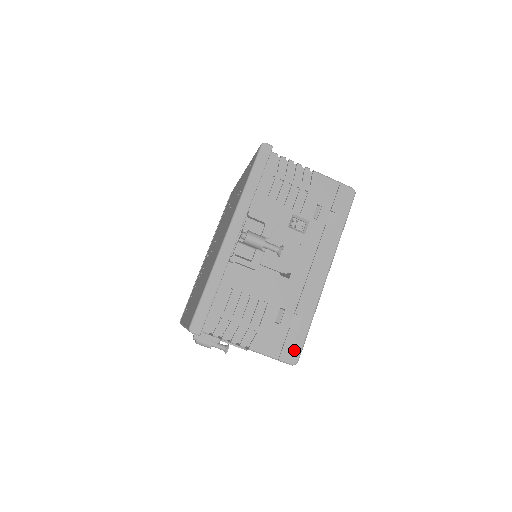
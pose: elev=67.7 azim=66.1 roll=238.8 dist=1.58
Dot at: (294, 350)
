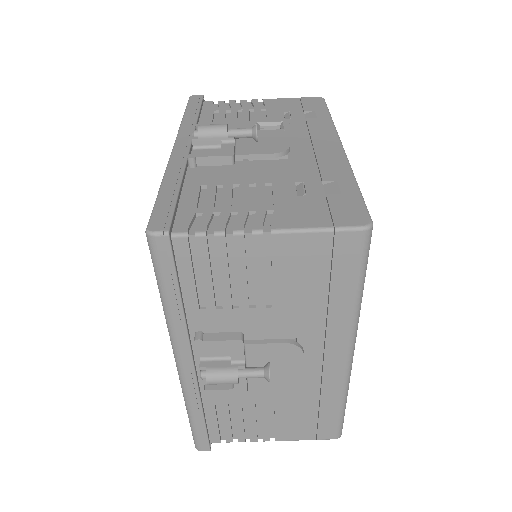
Dot at: (353, 212)
